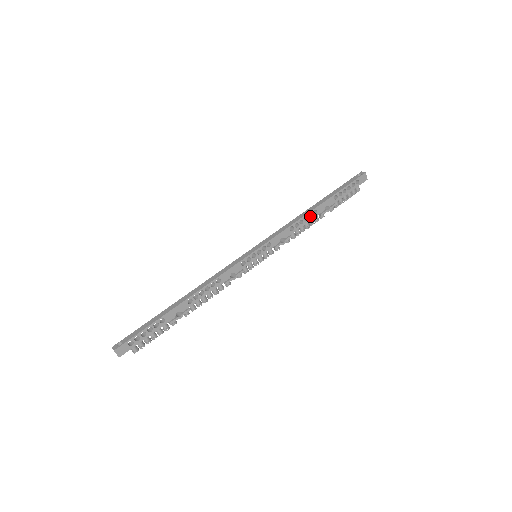
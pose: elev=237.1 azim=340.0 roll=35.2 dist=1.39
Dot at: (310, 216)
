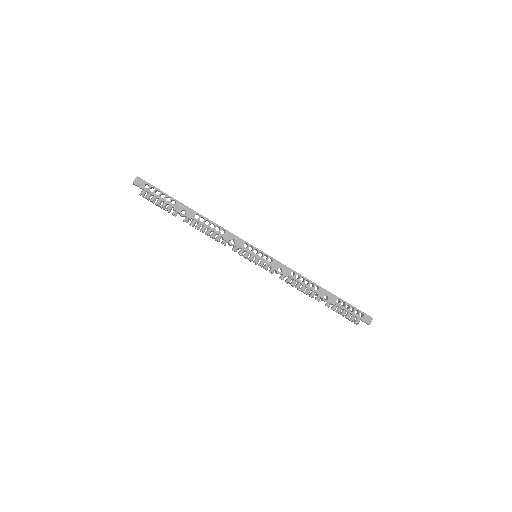
Dot at: (311, 287)
